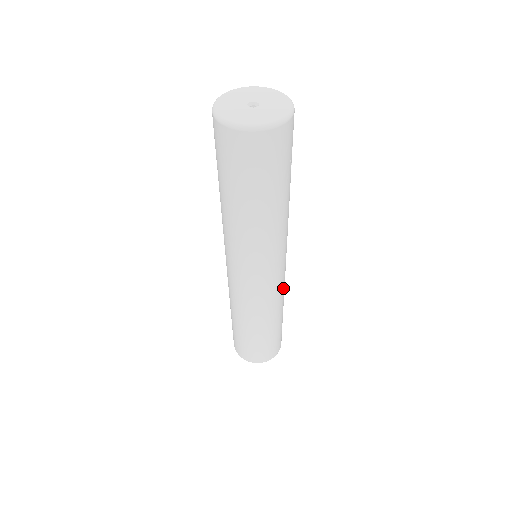
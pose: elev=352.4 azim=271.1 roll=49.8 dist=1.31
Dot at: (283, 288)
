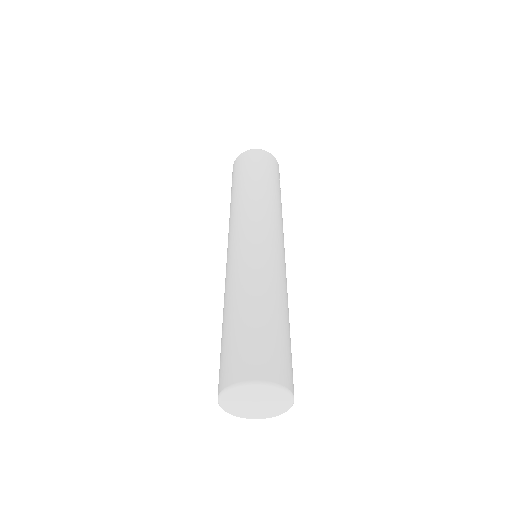
Dot at: (285, 279)
